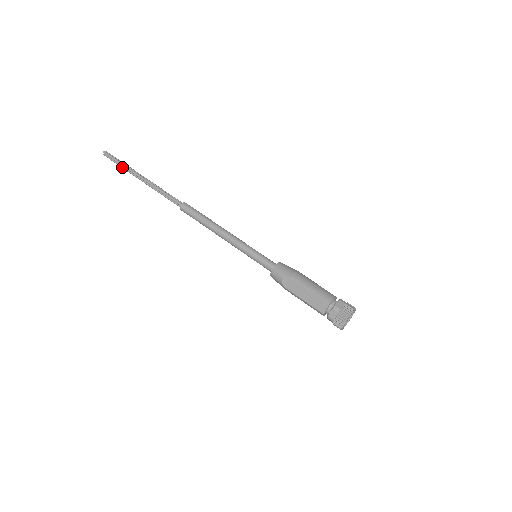
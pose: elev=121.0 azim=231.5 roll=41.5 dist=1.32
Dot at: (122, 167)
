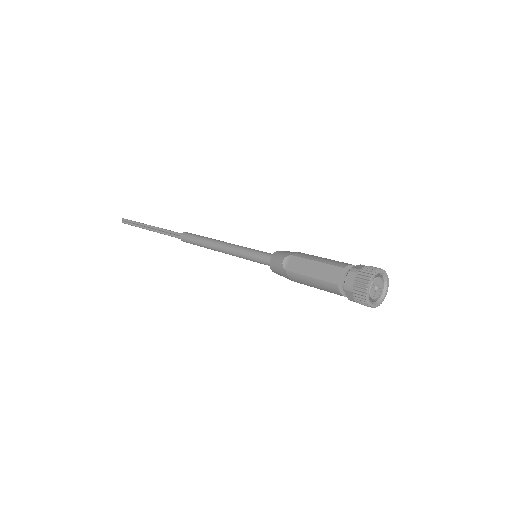
Dot at: (135, 225)
